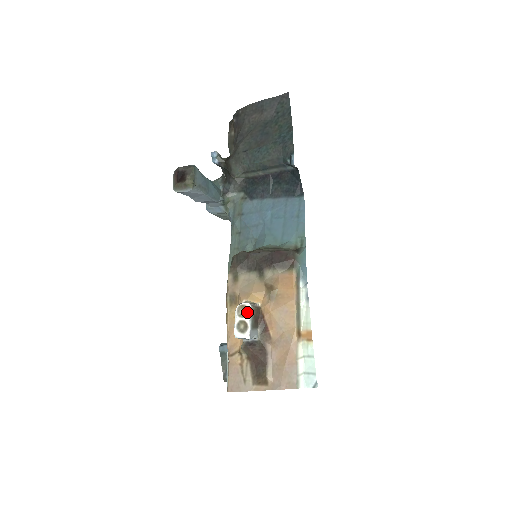
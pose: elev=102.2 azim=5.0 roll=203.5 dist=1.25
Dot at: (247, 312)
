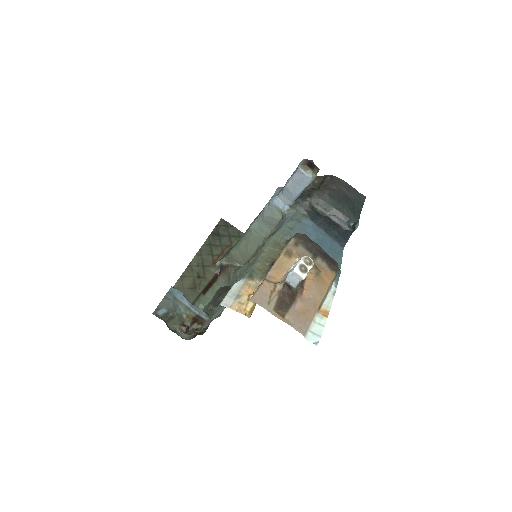
Dot at: (311, 264)
